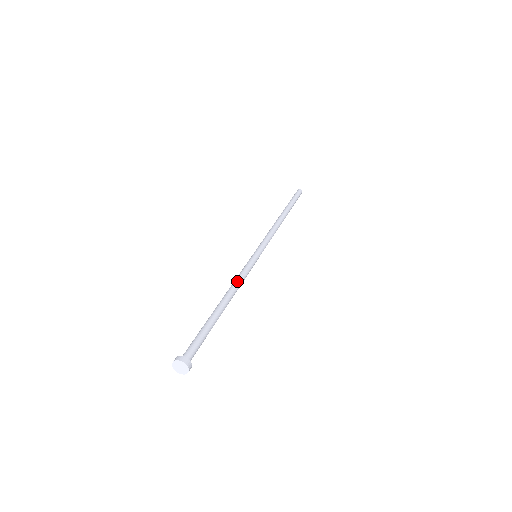
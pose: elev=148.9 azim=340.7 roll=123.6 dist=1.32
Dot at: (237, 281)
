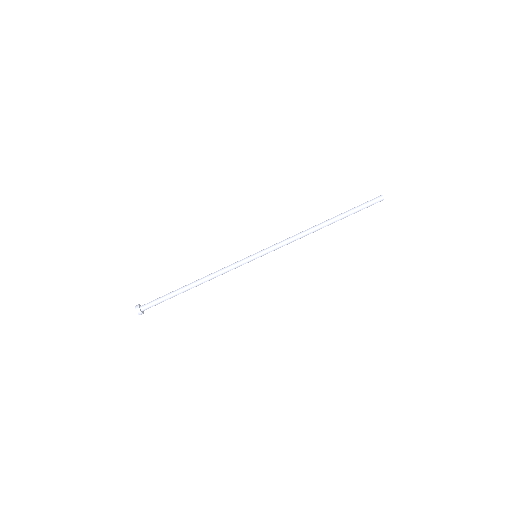
Dot at: occluded
